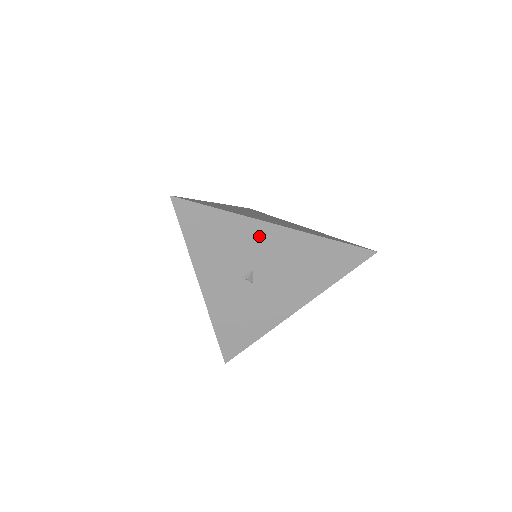
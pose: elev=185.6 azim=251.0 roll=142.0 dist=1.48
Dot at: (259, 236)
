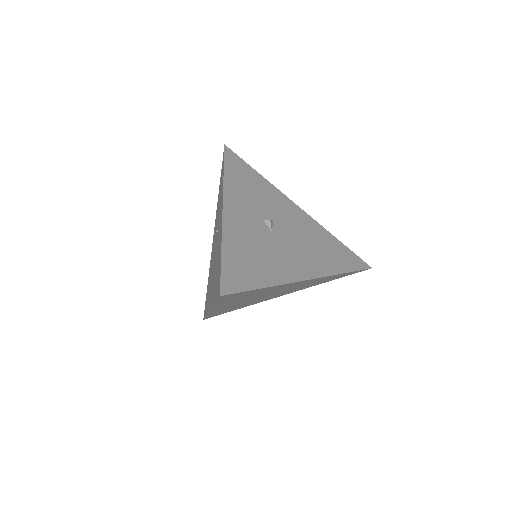
Dot at: (282, 203)
